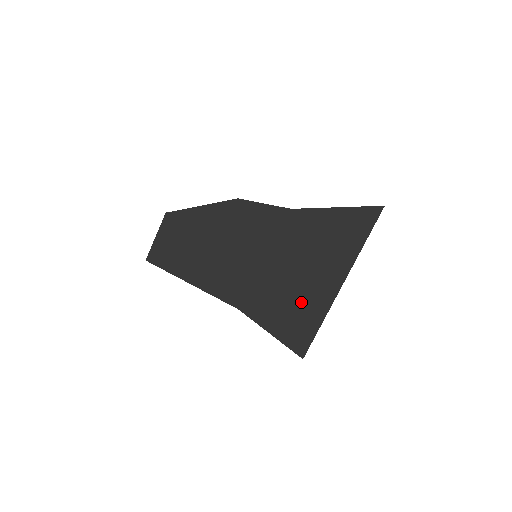
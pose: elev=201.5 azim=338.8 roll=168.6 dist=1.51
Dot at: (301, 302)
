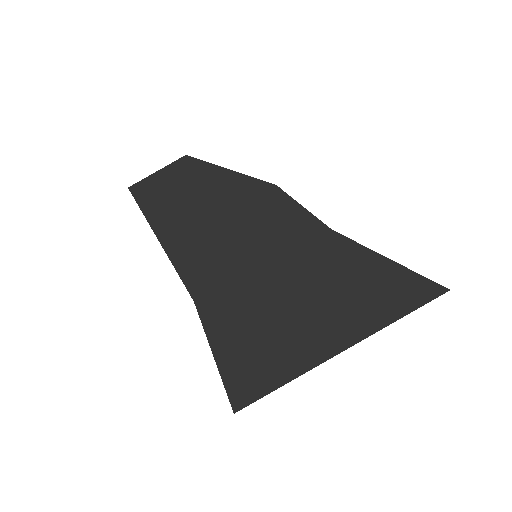
Dot at: (277, 340)
